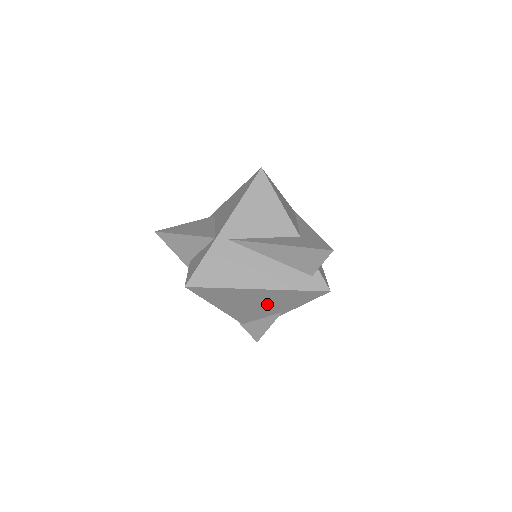
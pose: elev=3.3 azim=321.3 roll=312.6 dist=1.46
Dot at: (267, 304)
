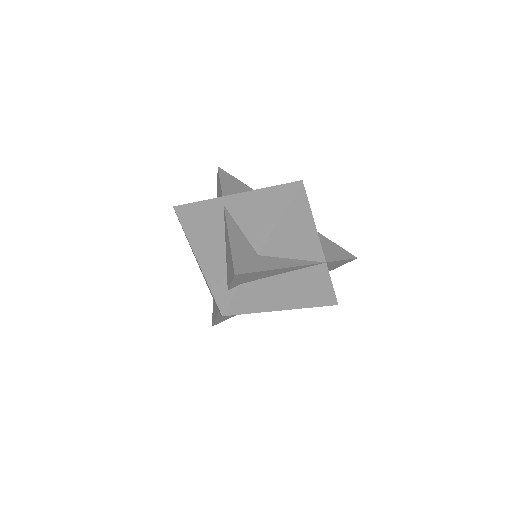
Dot at: occluded
